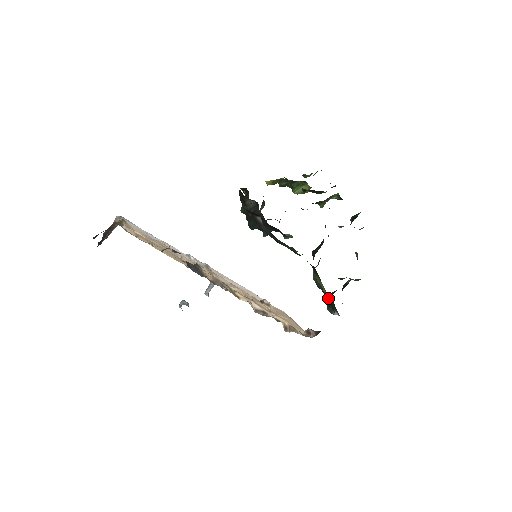
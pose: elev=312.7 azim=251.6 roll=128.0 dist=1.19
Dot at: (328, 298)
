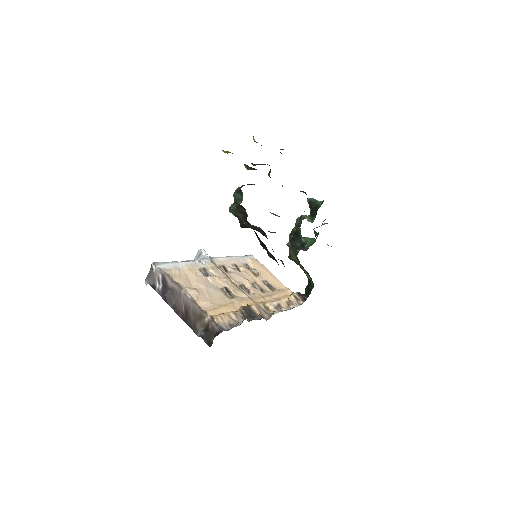
Dot at: occluded
